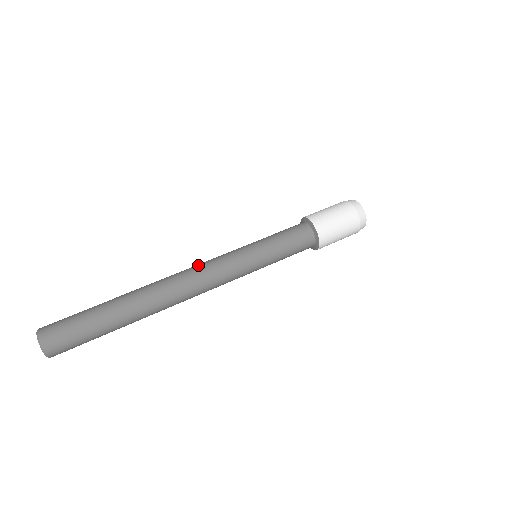
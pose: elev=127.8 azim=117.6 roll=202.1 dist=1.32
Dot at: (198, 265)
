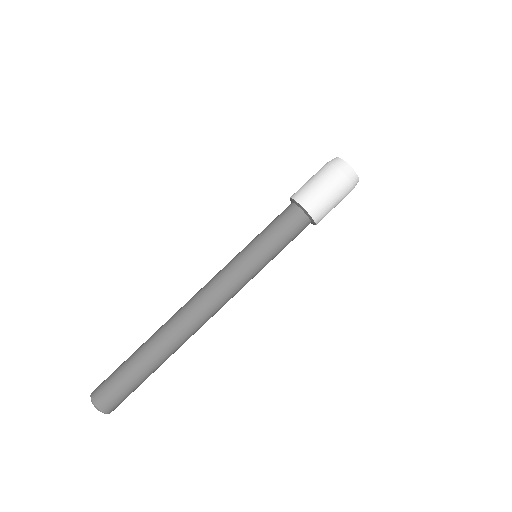
Dot at: (205, 291)
